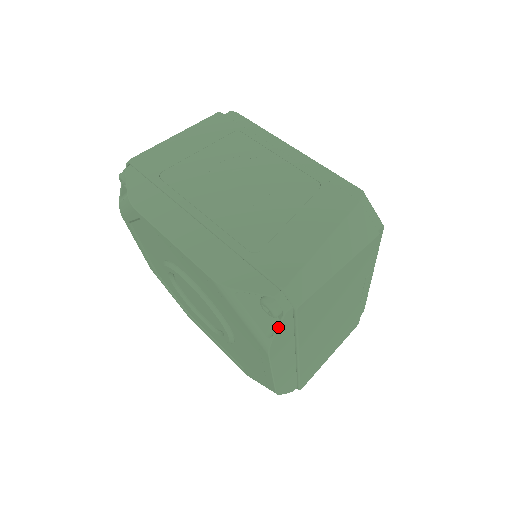
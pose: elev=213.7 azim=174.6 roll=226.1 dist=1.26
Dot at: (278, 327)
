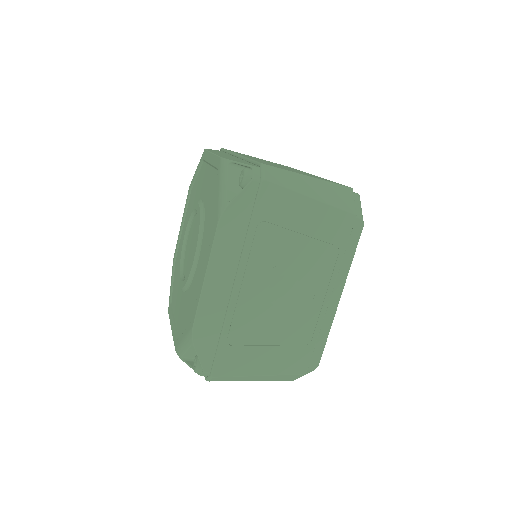
Dot at: (191, 367)
